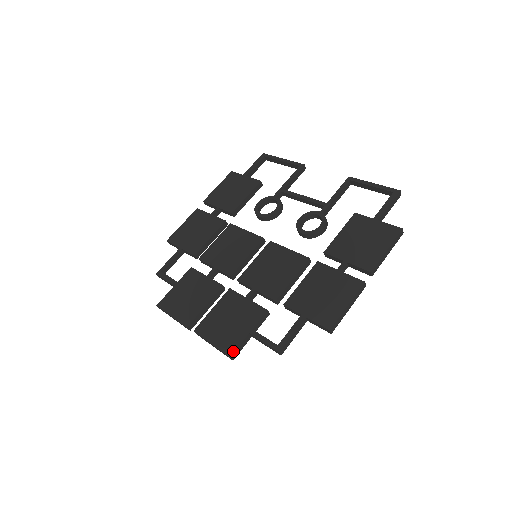
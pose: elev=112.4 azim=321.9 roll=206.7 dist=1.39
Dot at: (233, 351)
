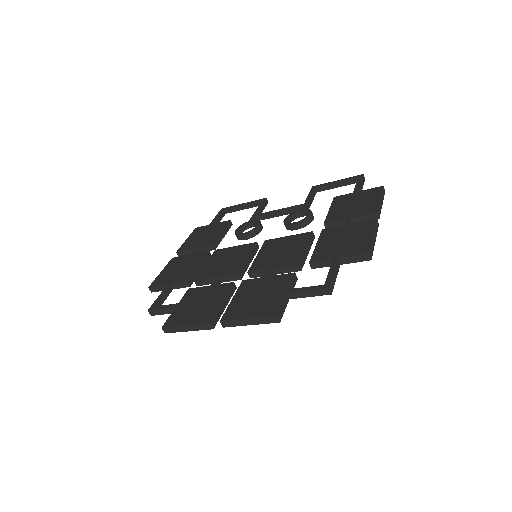
Dot at: (277, 310)
